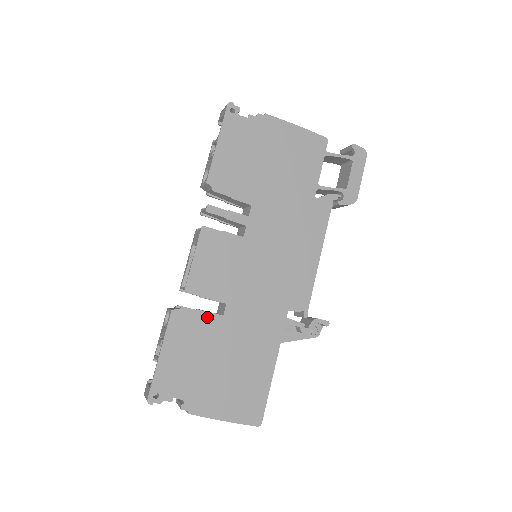
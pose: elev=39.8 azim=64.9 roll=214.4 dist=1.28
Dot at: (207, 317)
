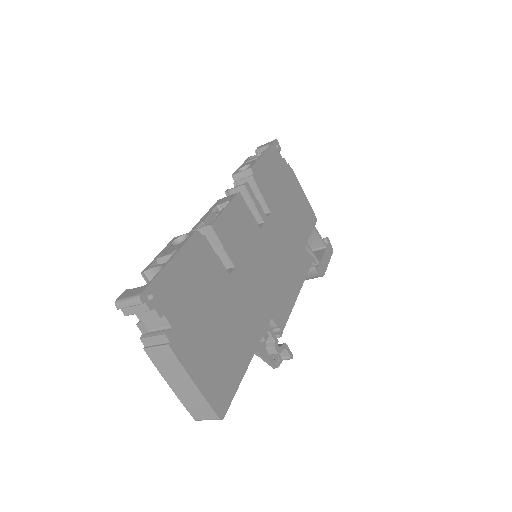
Dot at: (218, 264)
